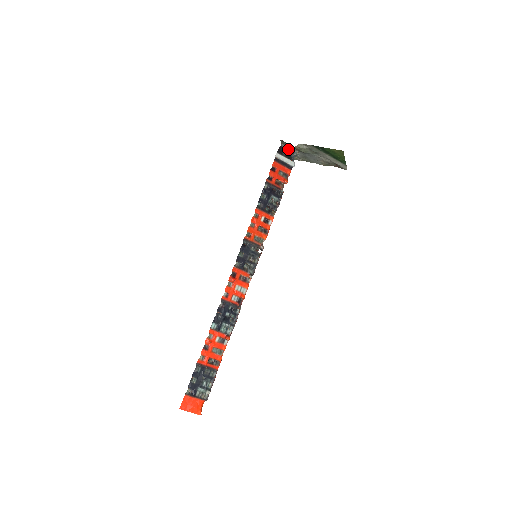
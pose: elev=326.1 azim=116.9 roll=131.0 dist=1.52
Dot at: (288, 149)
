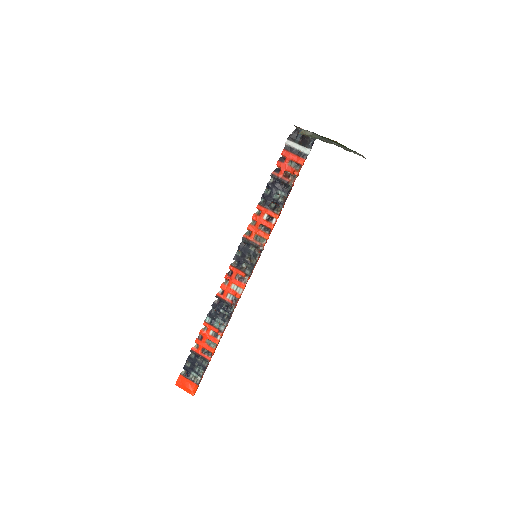
Dot at: occluded
